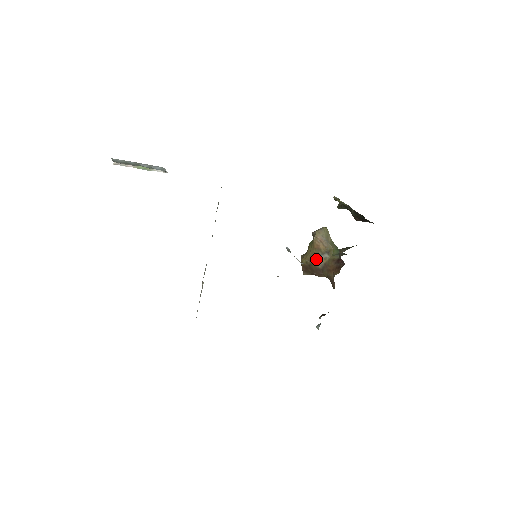
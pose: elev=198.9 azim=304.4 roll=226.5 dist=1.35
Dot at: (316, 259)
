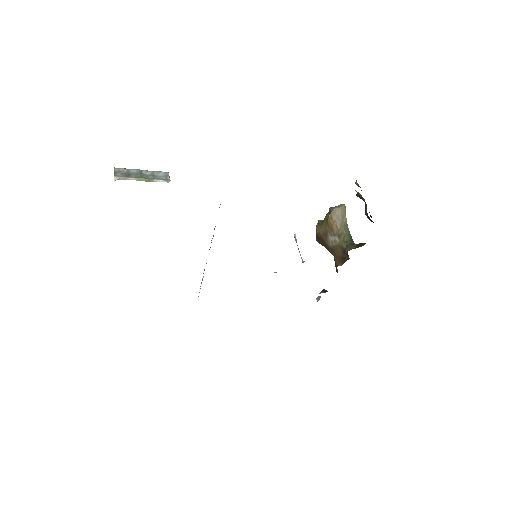
Dot at: (327, 237)
